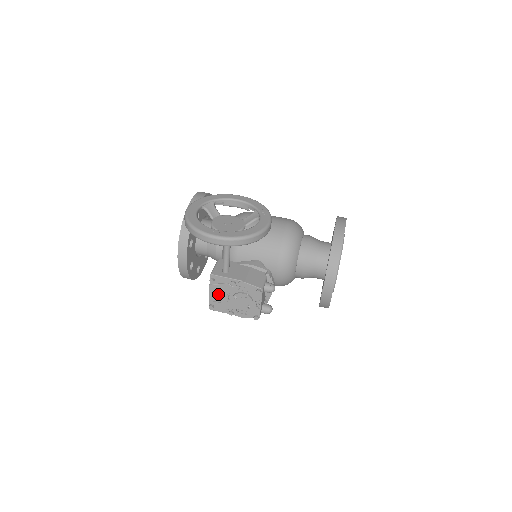
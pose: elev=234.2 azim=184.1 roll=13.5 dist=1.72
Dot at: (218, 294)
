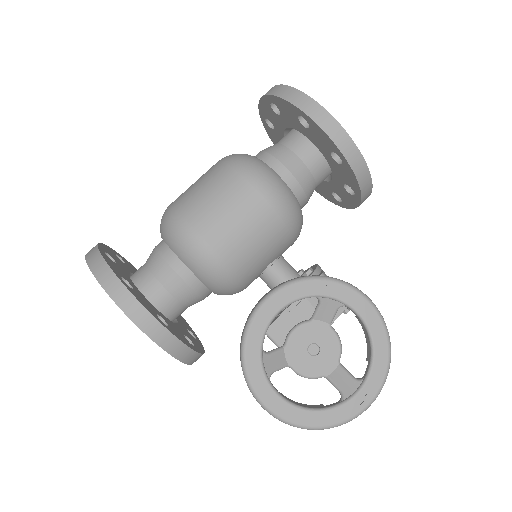
Dot at: occluded
